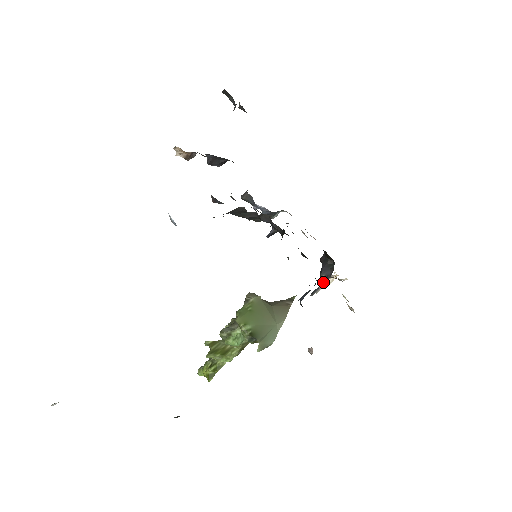
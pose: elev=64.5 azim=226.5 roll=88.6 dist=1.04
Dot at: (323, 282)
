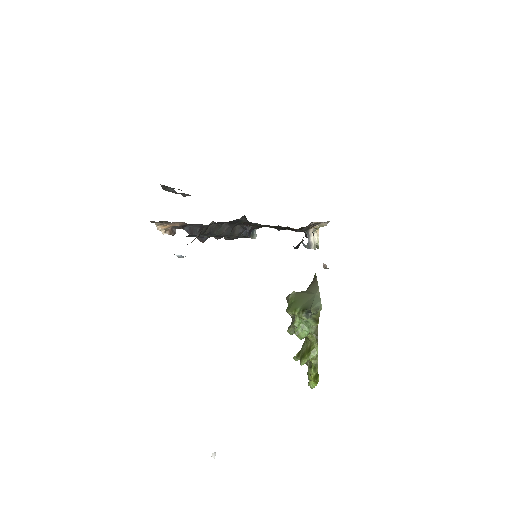
Dot at: (307, 236)
